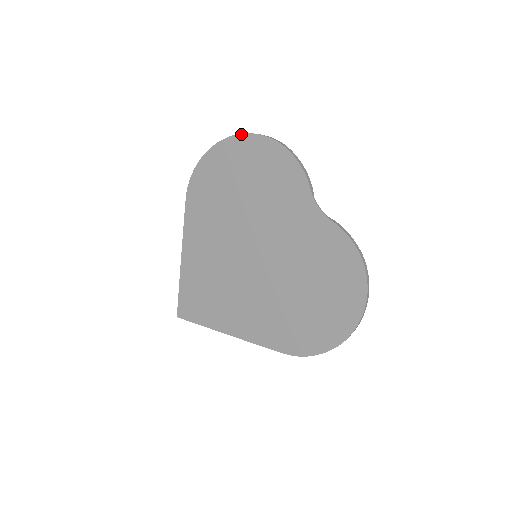
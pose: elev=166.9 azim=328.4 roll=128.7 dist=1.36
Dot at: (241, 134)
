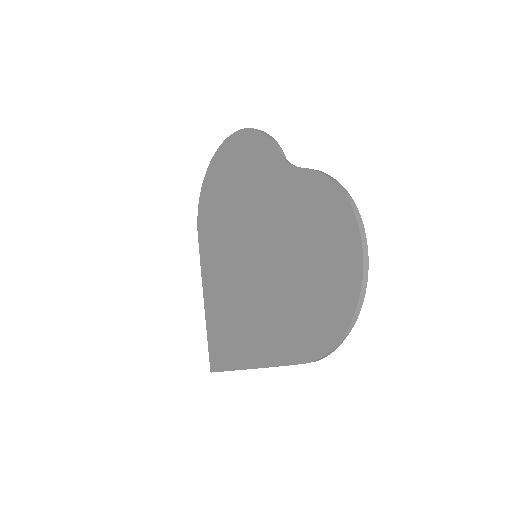
Dot at: (221, 144)
